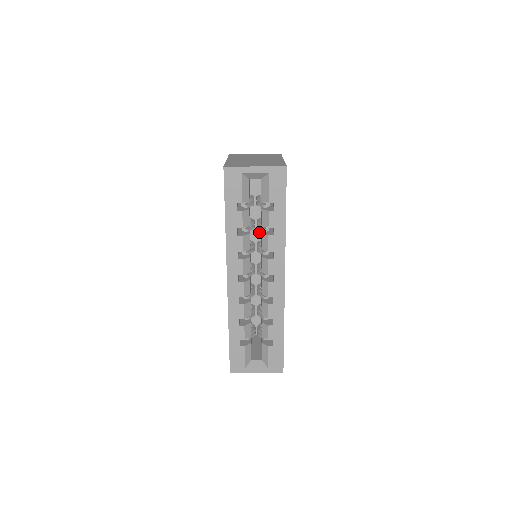
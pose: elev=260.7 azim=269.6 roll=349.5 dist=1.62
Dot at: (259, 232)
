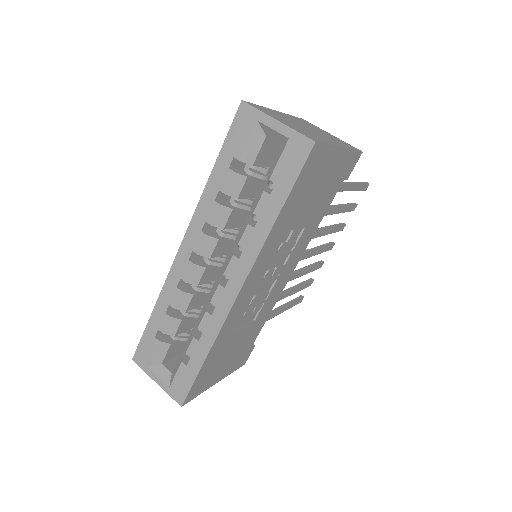
Dot at: occluded
